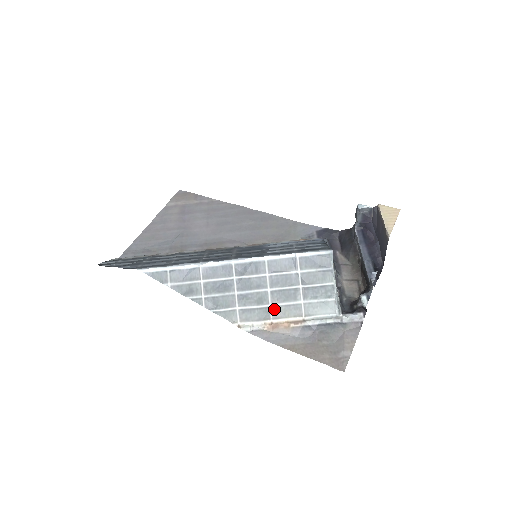
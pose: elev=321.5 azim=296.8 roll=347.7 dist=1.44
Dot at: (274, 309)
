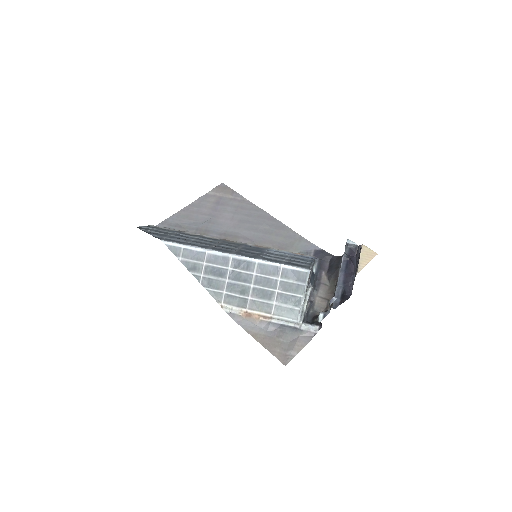
Dot at: (251, 302)
